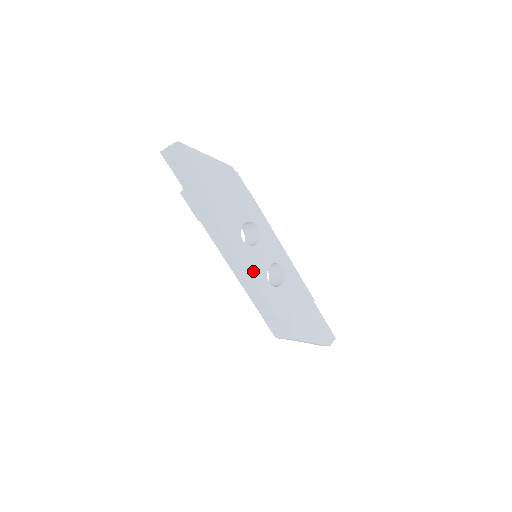
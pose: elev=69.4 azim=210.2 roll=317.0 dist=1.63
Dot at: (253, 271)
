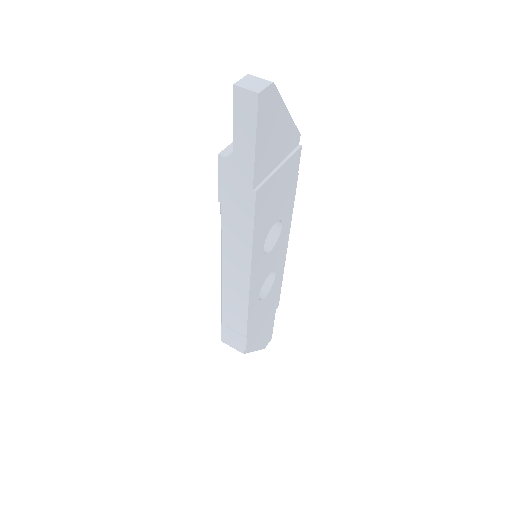
Dot at: (254, 286)
